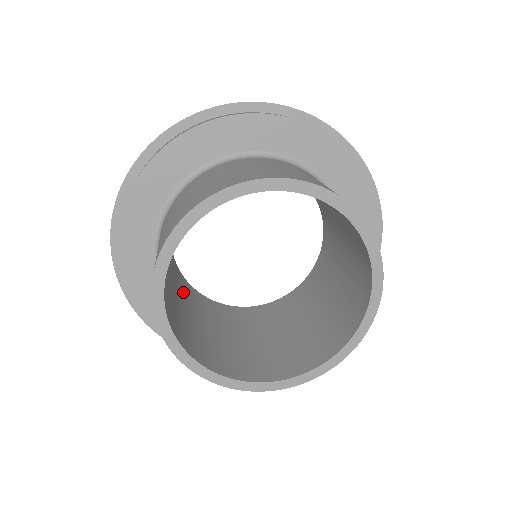
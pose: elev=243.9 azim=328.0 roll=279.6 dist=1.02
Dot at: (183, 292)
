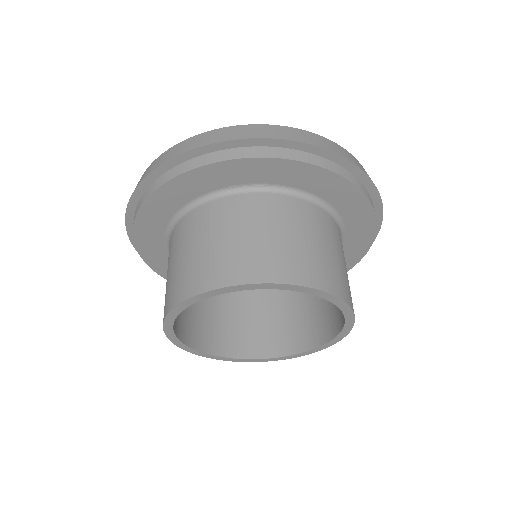
Dot at: occluded
